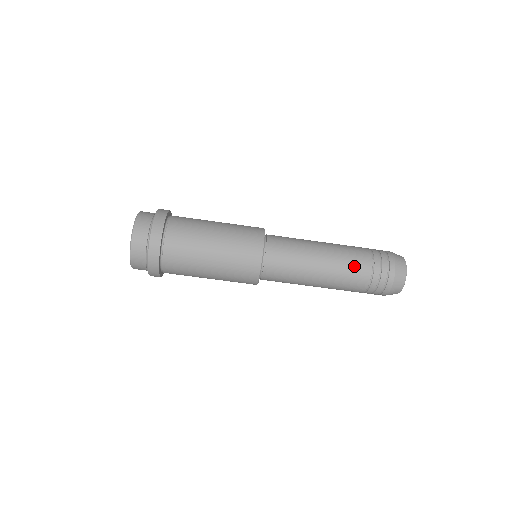
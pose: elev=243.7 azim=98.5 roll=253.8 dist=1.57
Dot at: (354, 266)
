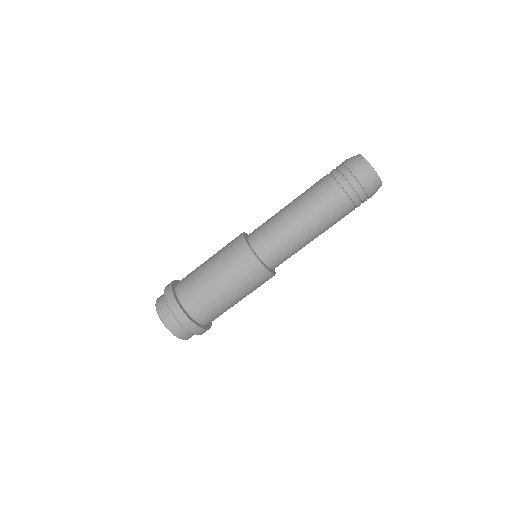
Dot at: (329, 204)
